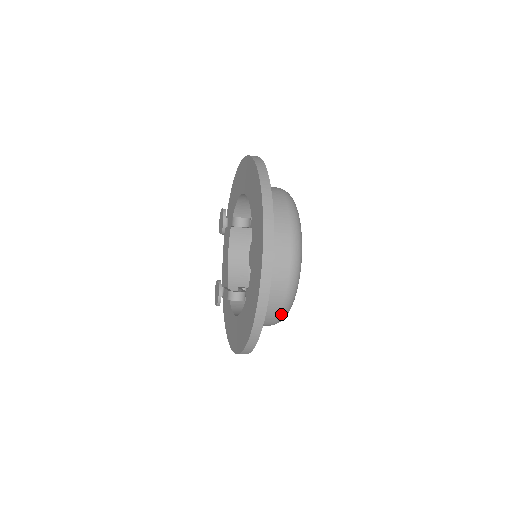
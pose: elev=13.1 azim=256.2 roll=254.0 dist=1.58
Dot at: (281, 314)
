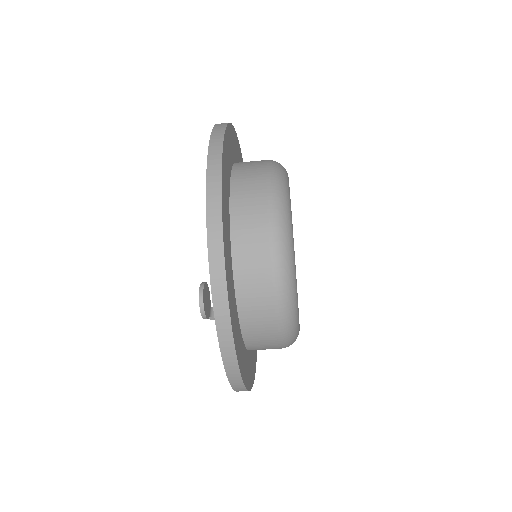
Dot at: (274, 261)
